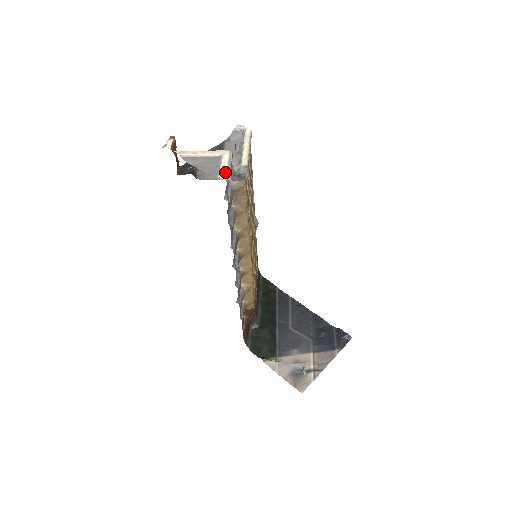
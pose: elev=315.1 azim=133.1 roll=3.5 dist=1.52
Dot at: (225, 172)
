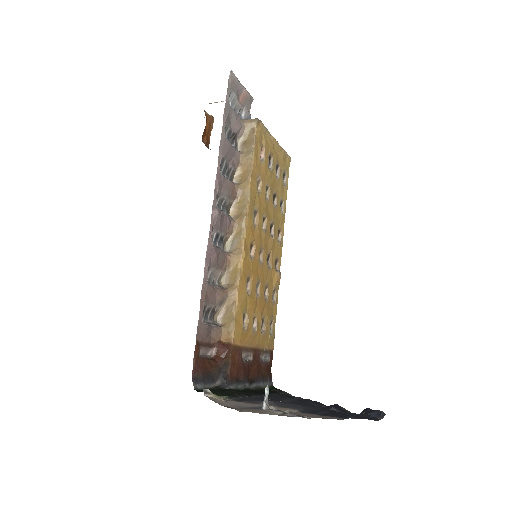
Dot at: (235, 79)
